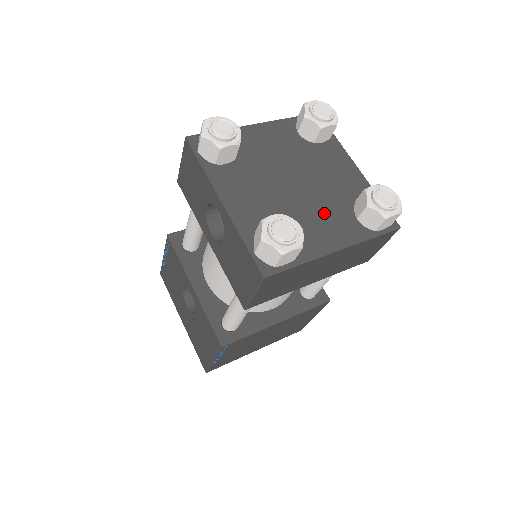
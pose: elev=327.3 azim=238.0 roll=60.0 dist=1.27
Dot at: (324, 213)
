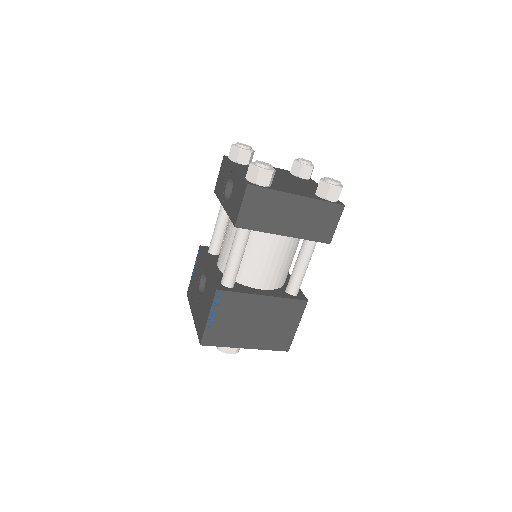
Dot at: (295, 188)
